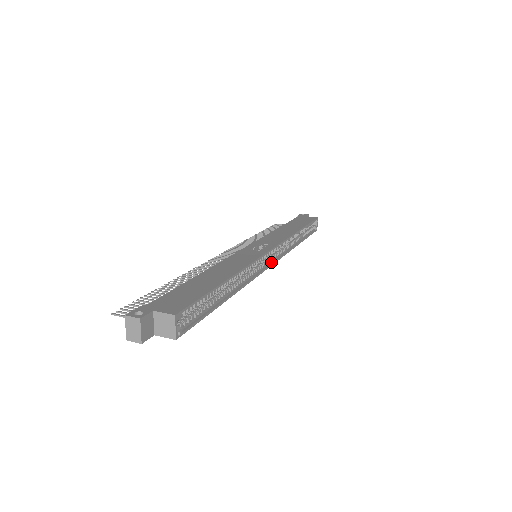
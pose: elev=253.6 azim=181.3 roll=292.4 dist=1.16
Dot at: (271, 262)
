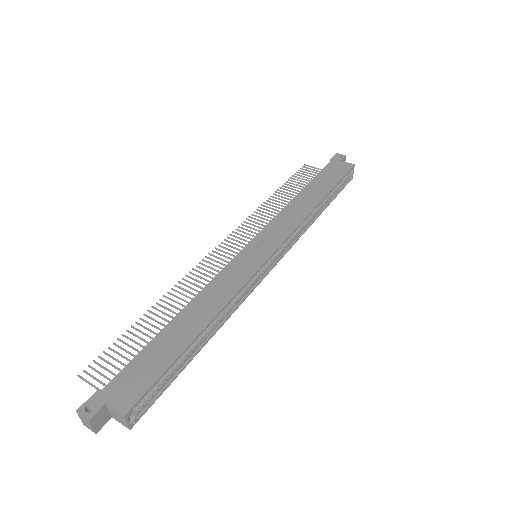
Dot at: (273, 264)
